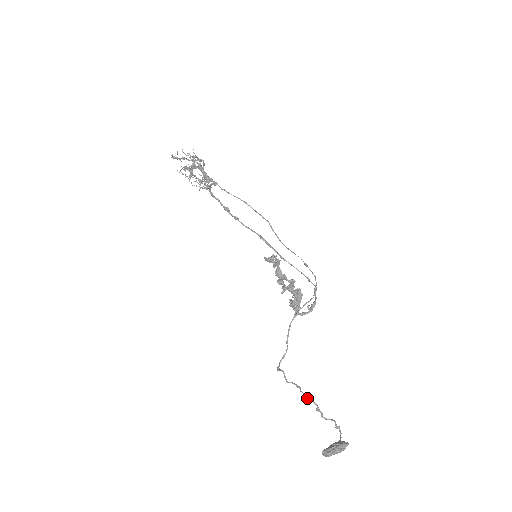
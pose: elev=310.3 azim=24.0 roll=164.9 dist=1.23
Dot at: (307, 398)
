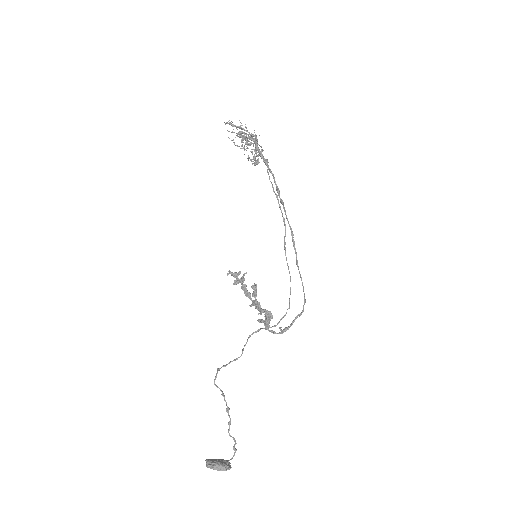
Dot at: (226, 408)
